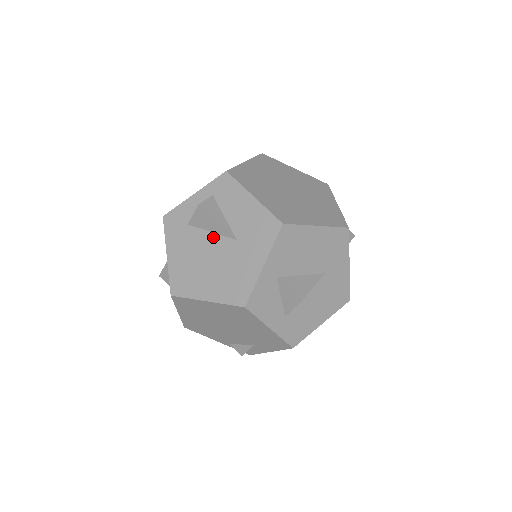
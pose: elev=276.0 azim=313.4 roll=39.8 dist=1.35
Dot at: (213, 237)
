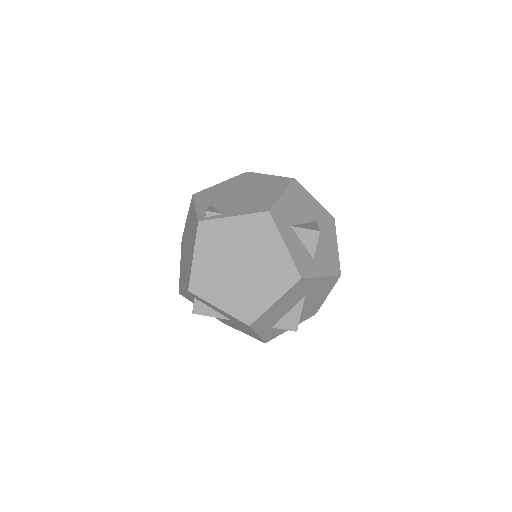
Dot at: occluded
